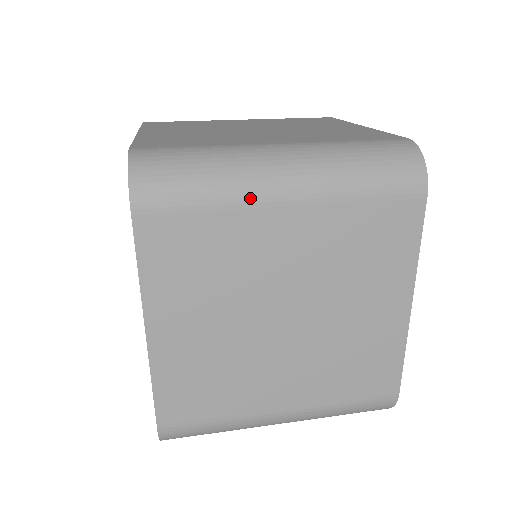
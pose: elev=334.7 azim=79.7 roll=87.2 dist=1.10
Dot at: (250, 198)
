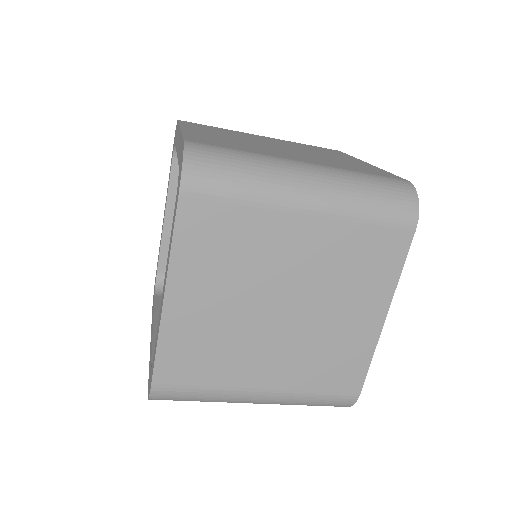
Dot at: (277, 201)
